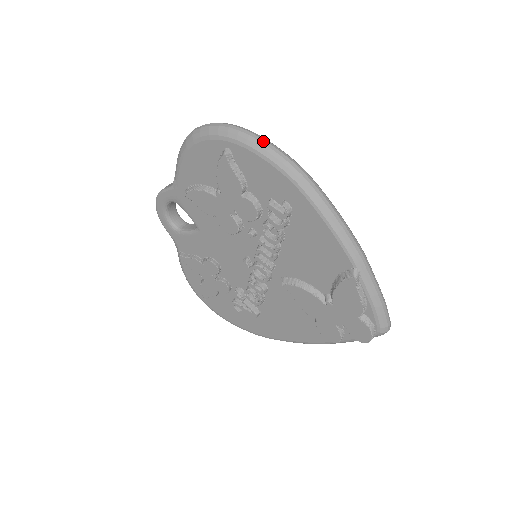
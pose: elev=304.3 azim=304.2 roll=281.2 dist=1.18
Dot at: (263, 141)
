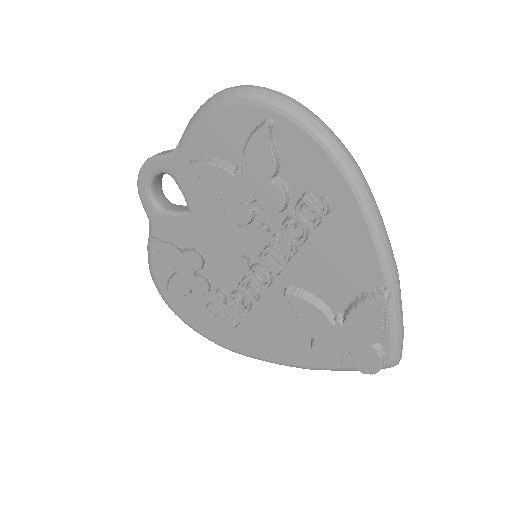
Dot at: (318, 120)
